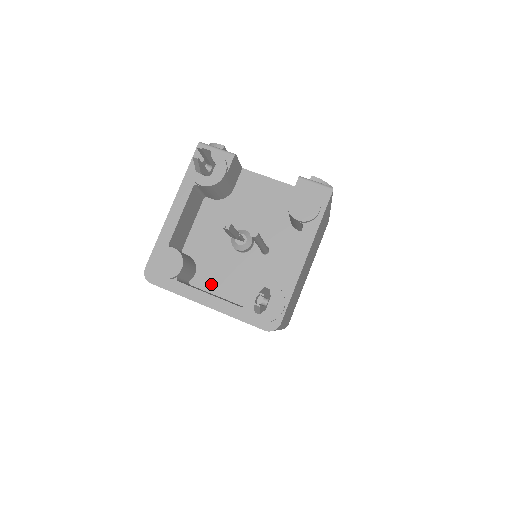
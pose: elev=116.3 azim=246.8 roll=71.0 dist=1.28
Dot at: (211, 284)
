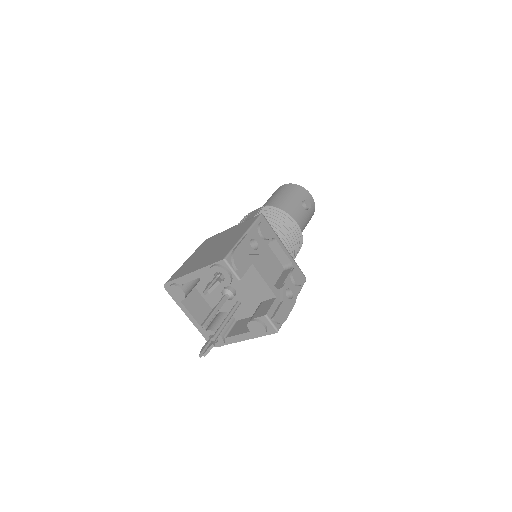
Dot at: occluded
